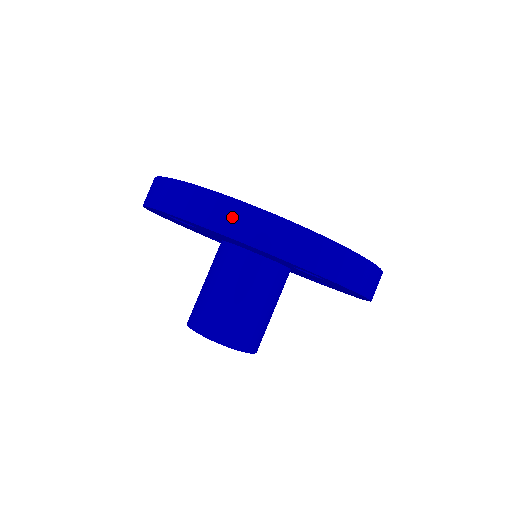
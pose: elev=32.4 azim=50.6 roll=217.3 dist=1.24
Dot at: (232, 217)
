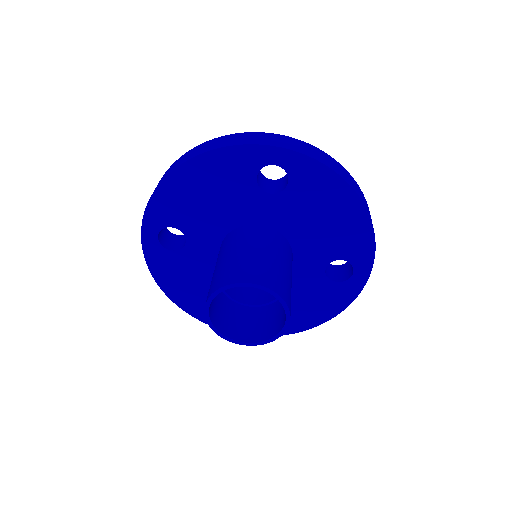
Dot at: (183, 159)
